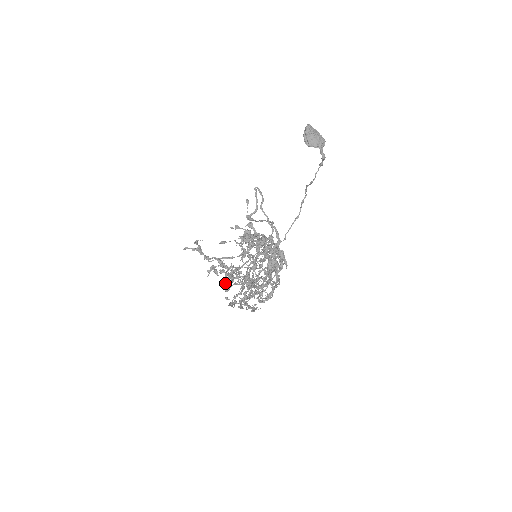
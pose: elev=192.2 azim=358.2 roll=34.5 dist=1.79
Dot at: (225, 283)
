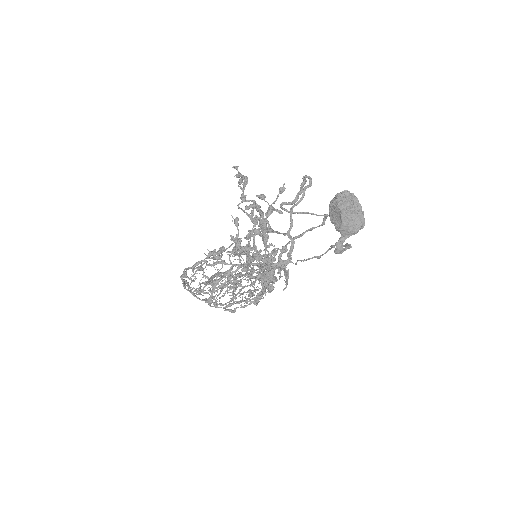
Dot at: occluded
